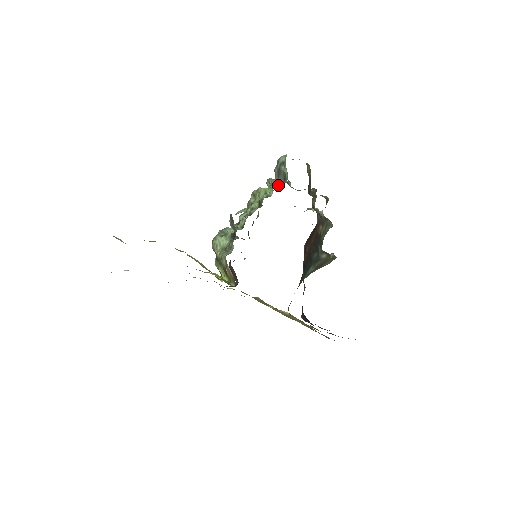
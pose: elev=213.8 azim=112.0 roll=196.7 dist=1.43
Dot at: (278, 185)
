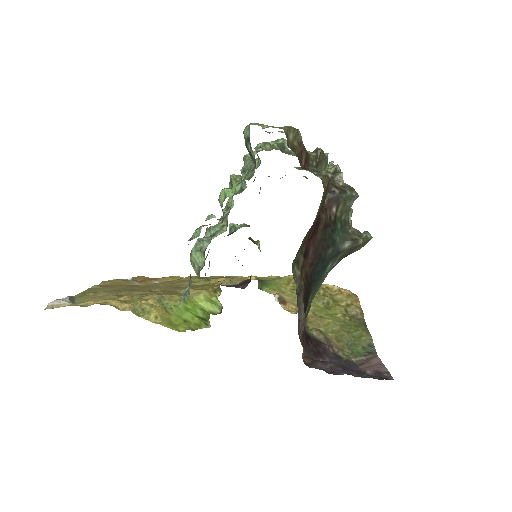
Dot at: (243, 179)
